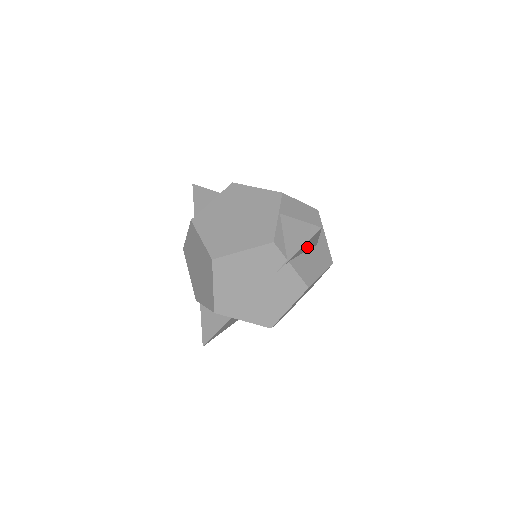
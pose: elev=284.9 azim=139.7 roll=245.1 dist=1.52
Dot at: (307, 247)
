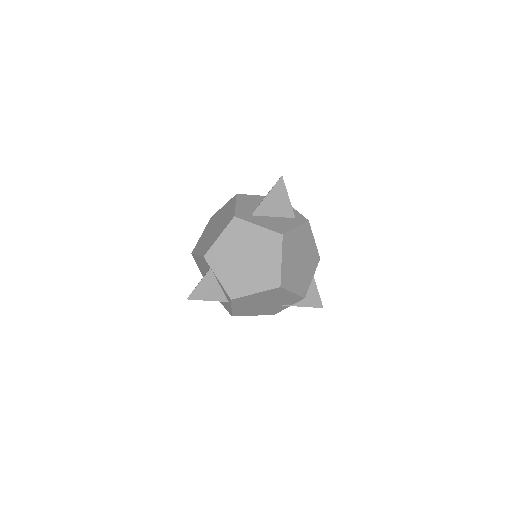
Dot at: occluded
